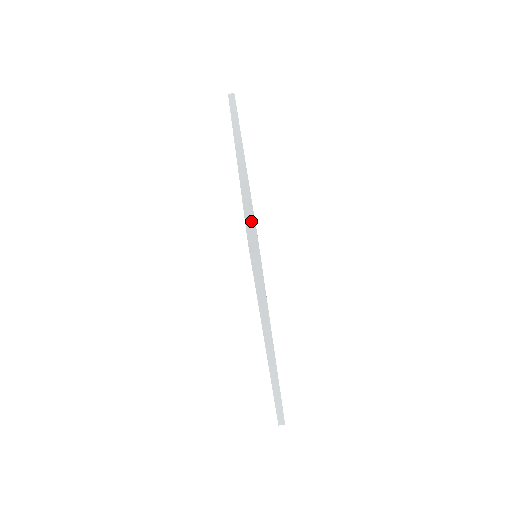
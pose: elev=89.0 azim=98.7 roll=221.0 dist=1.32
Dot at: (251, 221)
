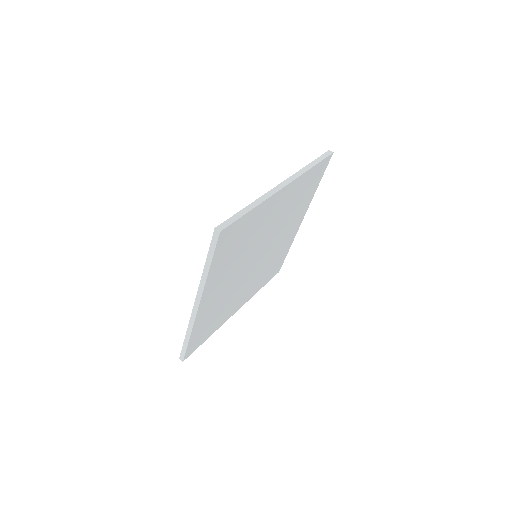
Dot at: (232, 221)
